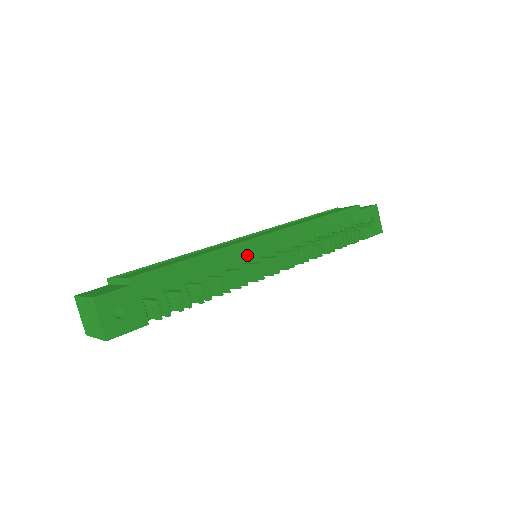
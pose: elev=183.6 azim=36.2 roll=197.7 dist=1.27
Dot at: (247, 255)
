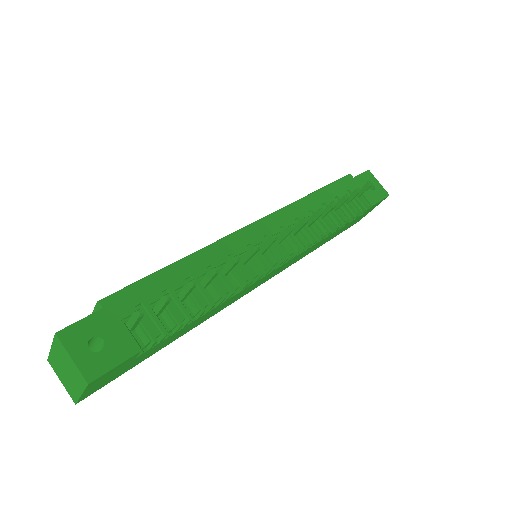
Dot at: (240, 247)
